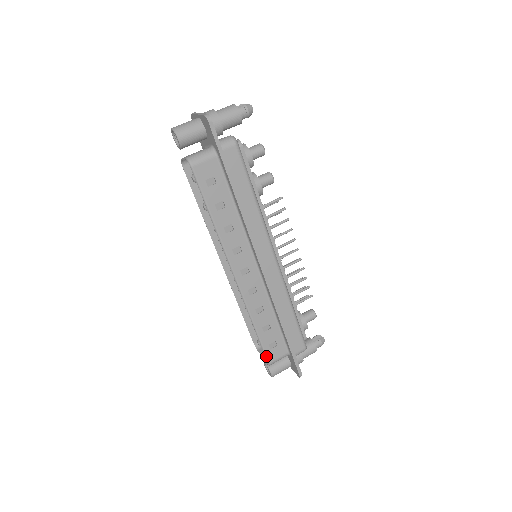
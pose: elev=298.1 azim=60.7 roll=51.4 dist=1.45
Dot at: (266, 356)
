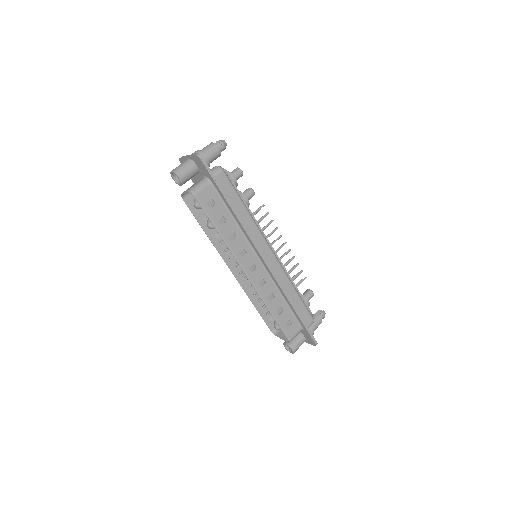
Dot at: (286, 335)
